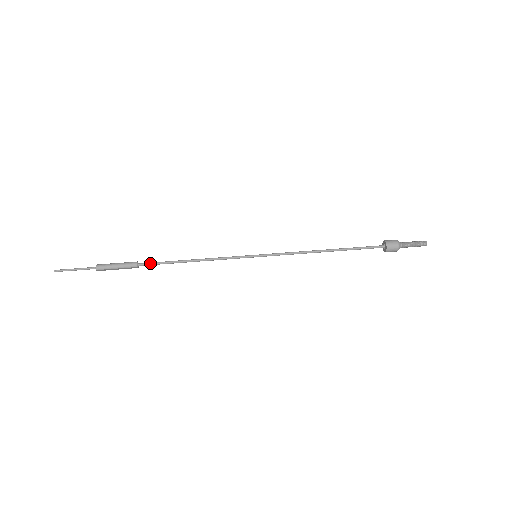
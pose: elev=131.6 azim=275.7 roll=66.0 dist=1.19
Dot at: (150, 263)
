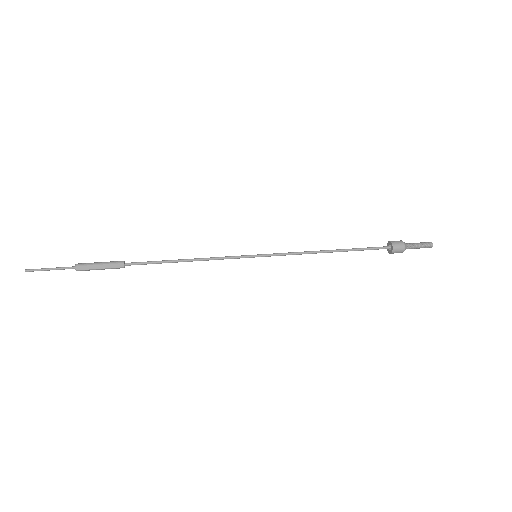
Dot at: (138, 262)
